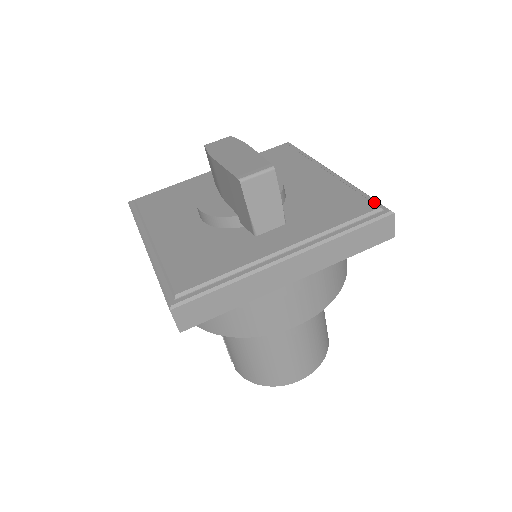
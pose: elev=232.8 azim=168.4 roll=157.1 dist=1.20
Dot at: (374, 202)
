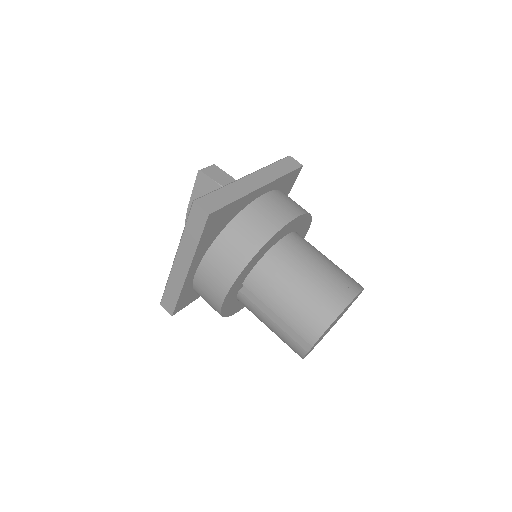
Dot at: occluded
